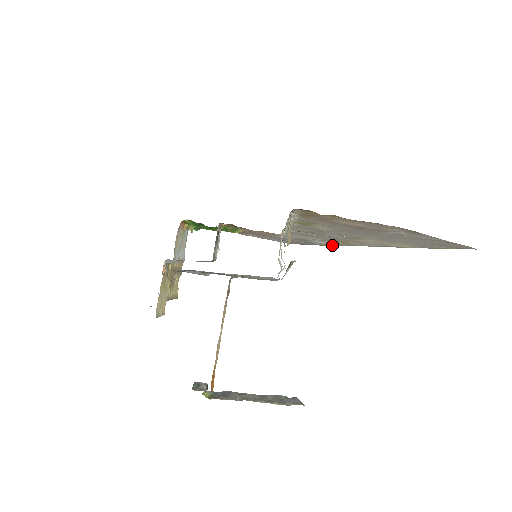
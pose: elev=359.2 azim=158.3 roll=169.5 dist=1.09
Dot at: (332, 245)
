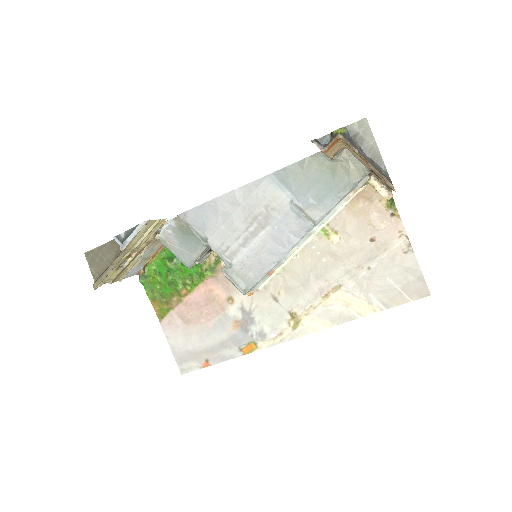
Dot at: (265, 347)
